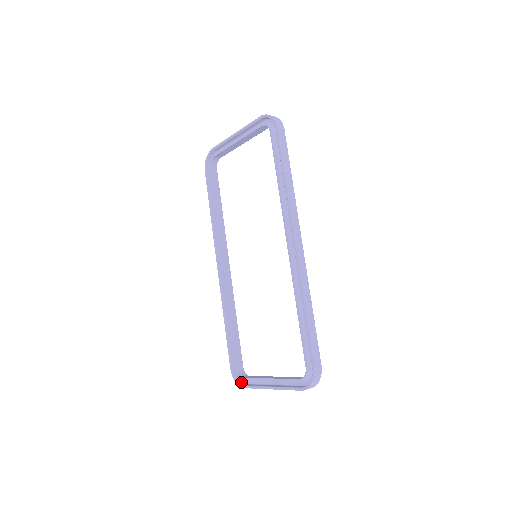
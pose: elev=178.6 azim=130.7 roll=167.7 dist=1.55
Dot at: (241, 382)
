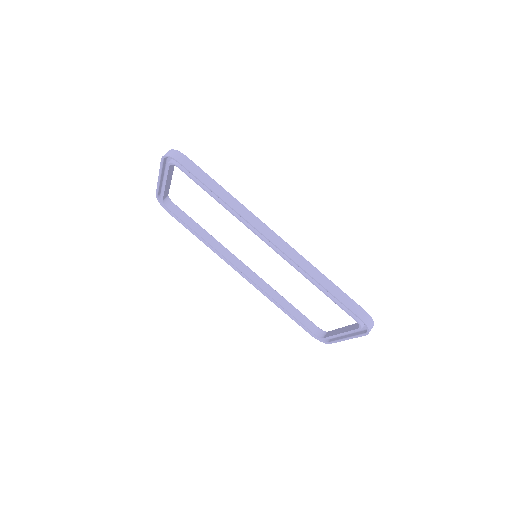
Dot at: (325, 340)
